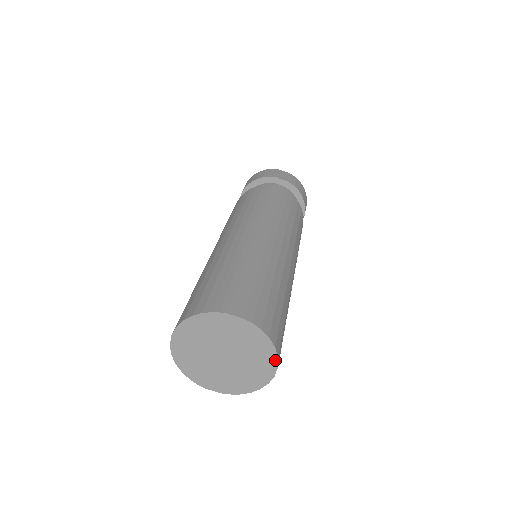
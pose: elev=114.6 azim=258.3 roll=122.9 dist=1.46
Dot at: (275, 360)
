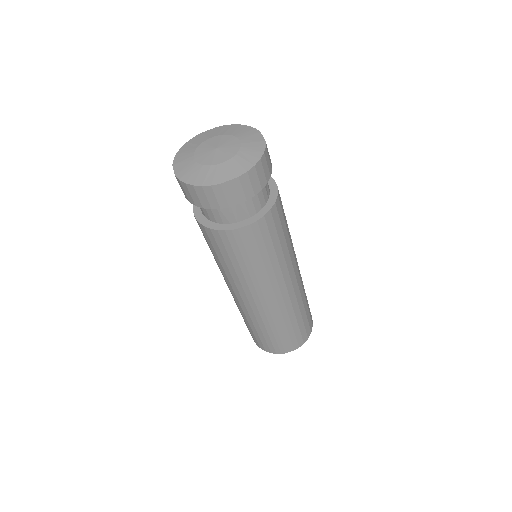
Dot at: occluded
